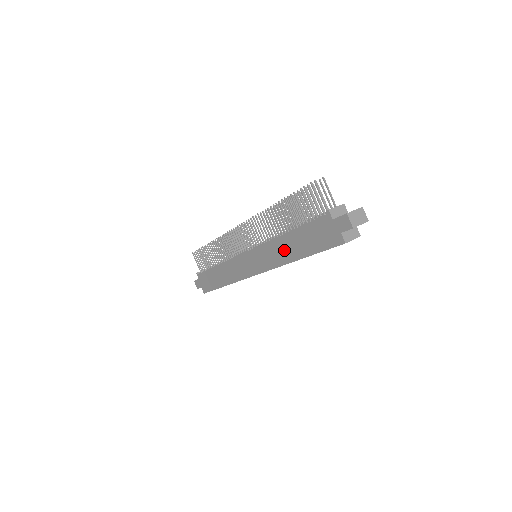
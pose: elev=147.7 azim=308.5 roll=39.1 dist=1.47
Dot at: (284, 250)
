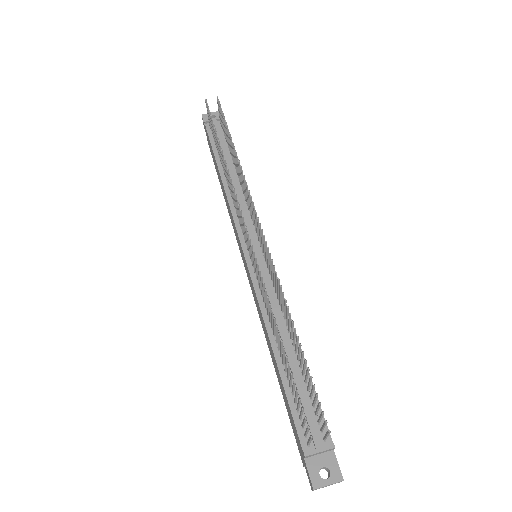
Dot at: (268, 342)
